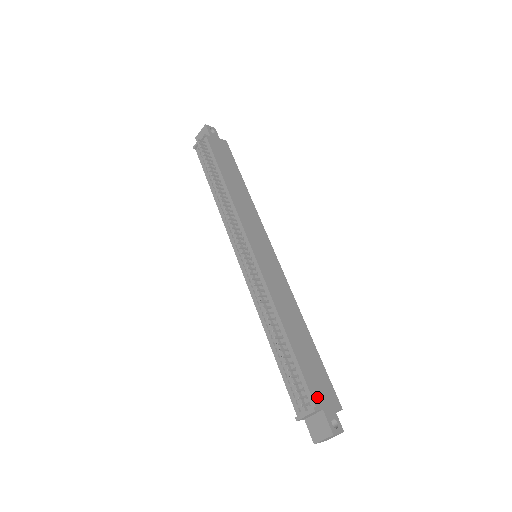
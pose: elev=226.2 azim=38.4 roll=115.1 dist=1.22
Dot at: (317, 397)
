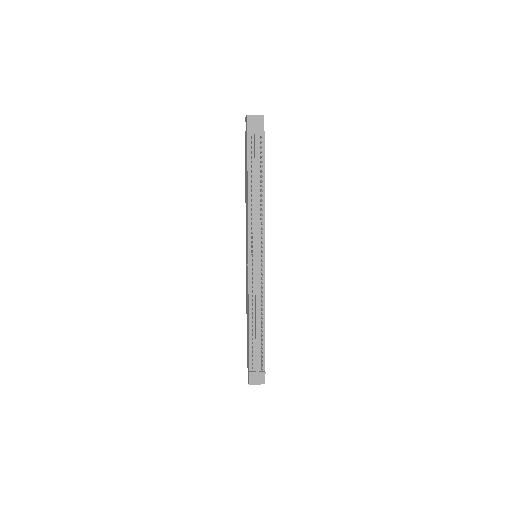
Dot at: occluded
